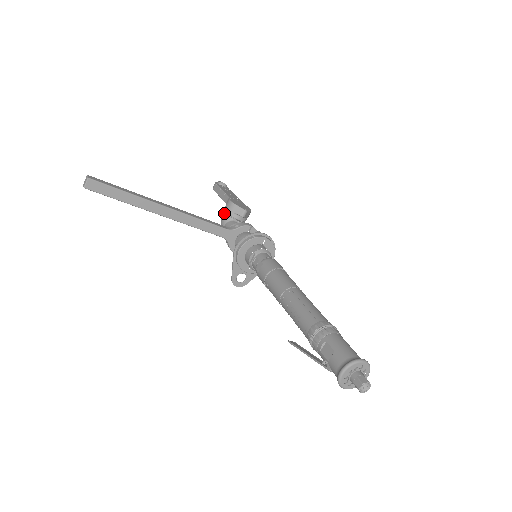
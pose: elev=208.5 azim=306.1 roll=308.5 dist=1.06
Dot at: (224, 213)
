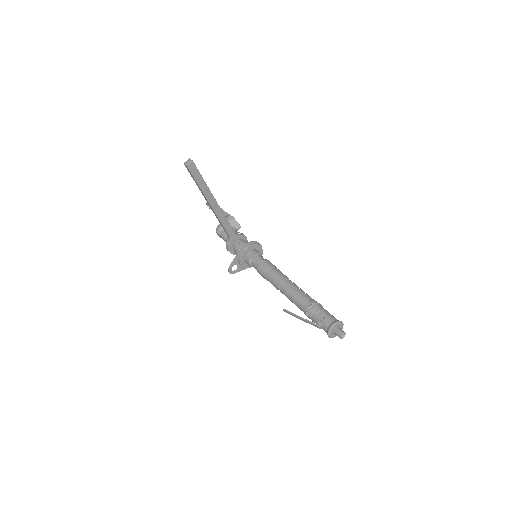
Dot at: occluded
